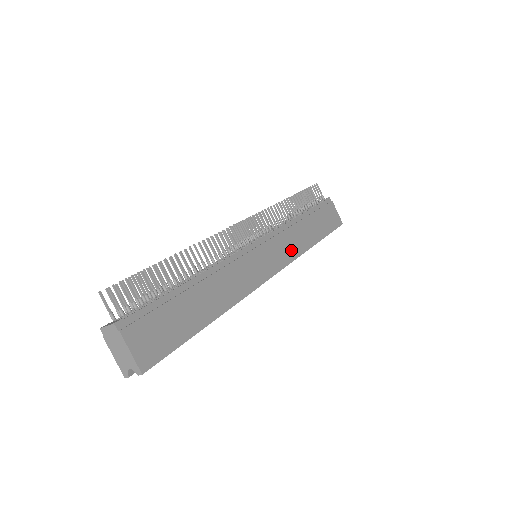
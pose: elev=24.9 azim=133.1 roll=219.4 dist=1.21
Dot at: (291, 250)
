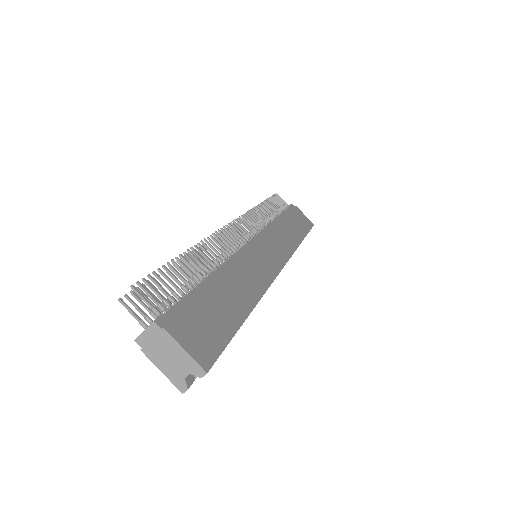
Dot at: (285, 246)
